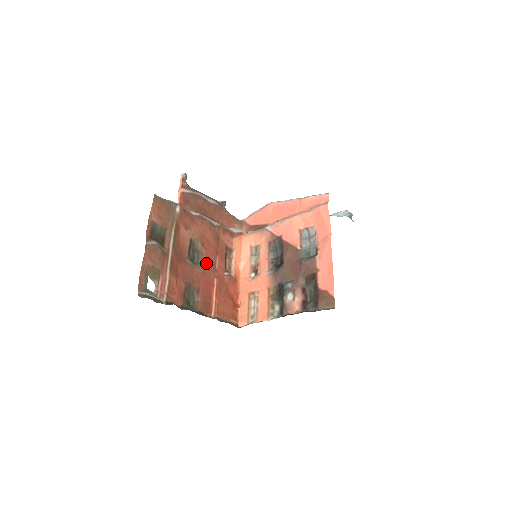
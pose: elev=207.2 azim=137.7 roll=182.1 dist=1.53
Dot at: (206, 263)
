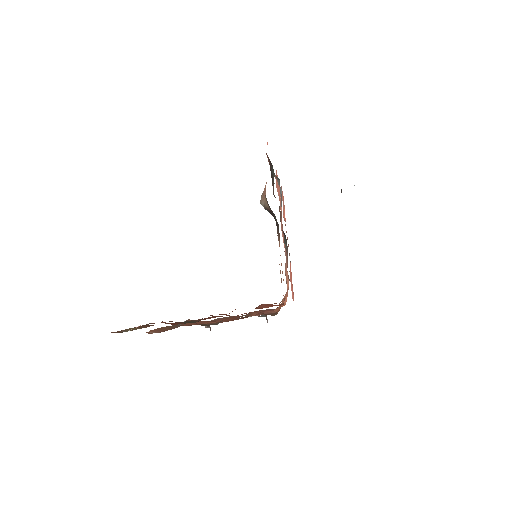
Dot at: occluded
